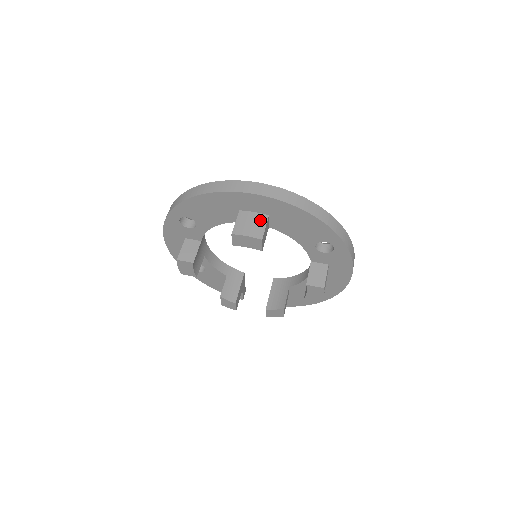
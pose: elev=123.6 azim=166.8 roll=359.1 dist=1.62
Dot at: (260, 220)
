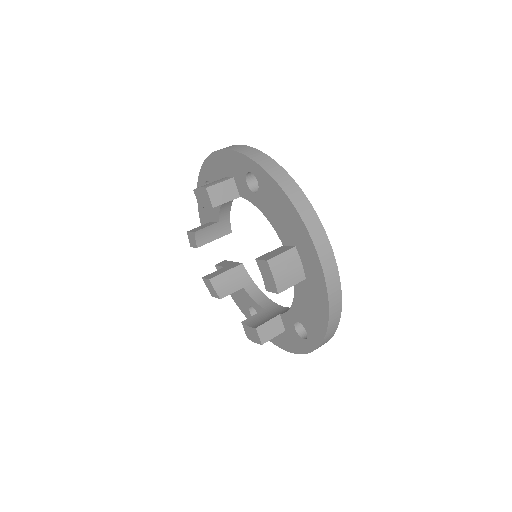
Dot at: (297, 276)
